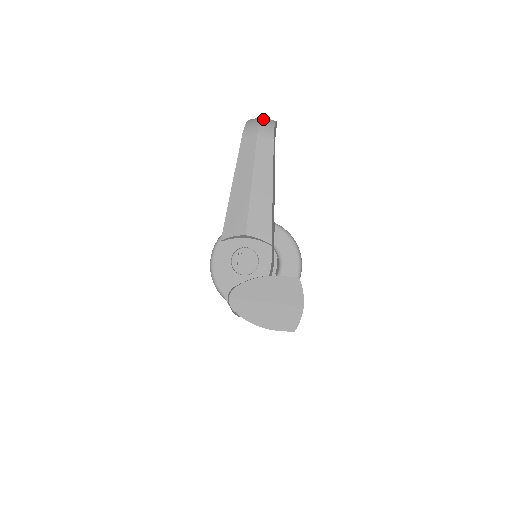
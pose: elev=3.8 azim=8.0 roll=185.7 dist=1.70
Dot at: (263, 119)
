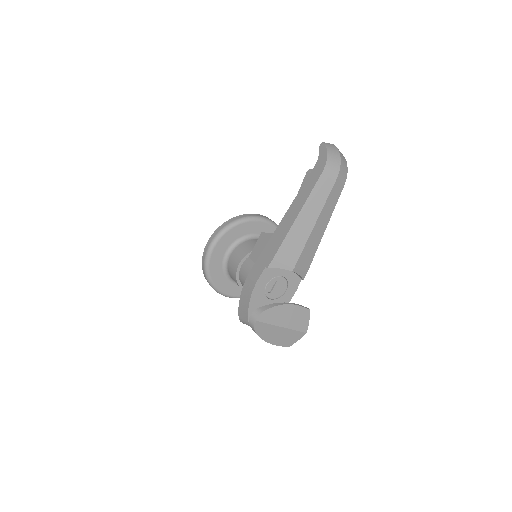
Dot at: (342, 157)
